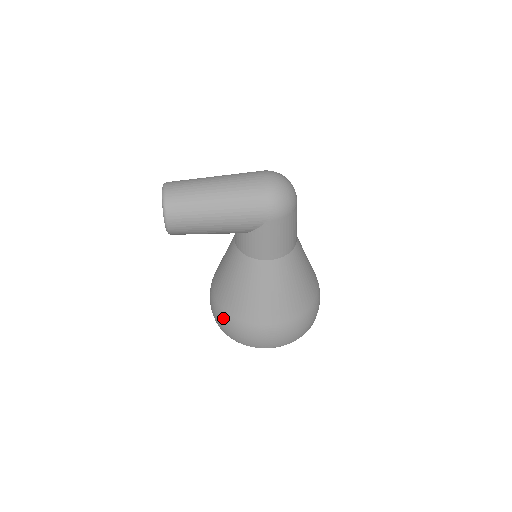
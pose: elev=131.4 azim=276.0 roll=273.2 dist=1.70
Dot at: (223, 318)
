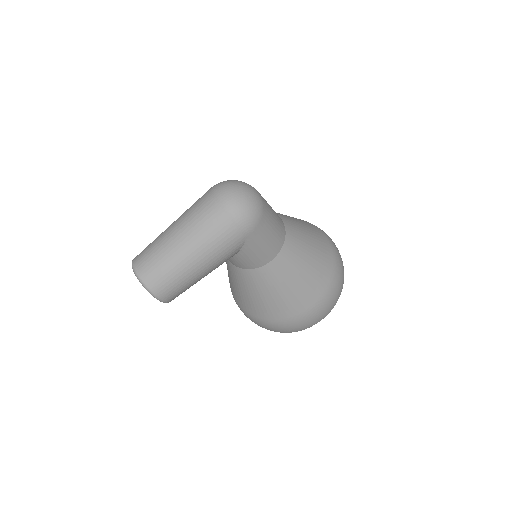
Dot at: (264, 324)
